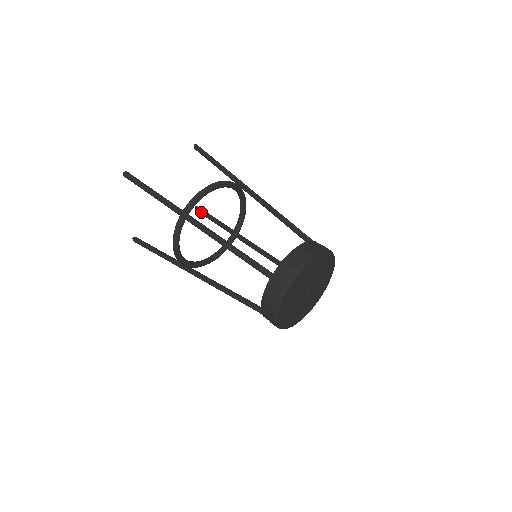
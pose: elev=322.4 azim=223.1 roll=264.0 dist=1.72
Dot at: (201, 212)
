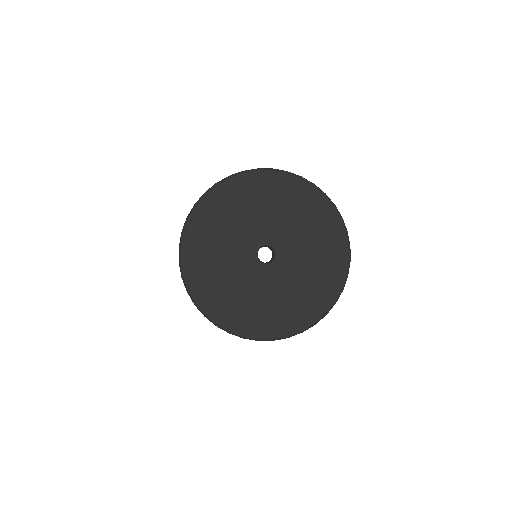
Dot at: occluded
